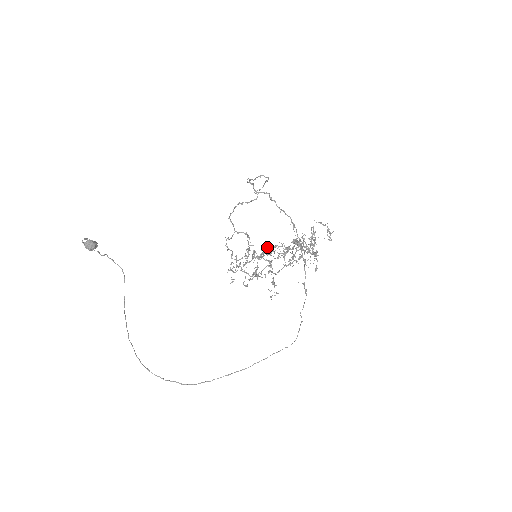
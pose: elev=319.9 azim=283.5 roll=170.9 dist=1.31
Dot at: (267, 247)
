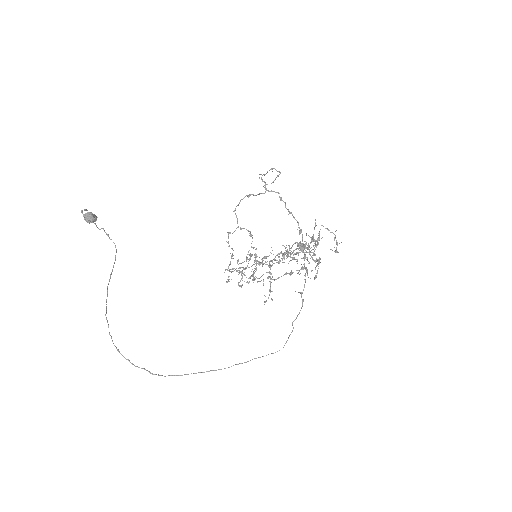
Dot at: (270, 252)
